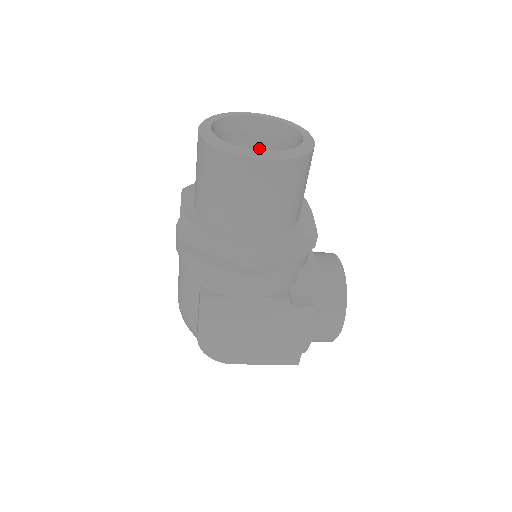
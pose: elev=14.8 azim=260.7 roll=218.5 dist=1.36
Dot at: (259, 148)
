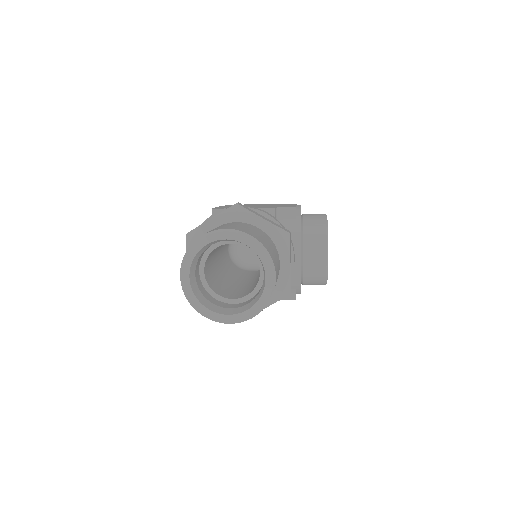
Dot at: occluded
